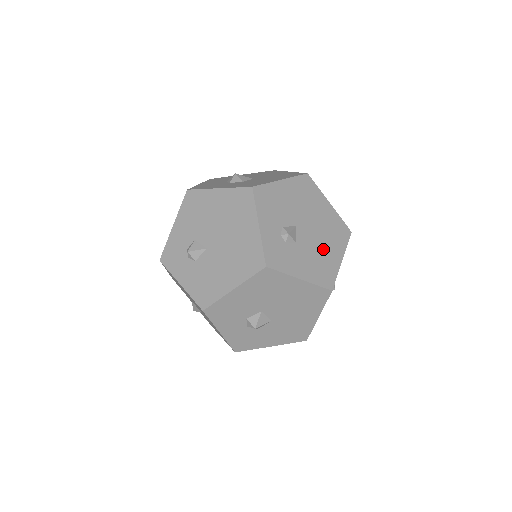
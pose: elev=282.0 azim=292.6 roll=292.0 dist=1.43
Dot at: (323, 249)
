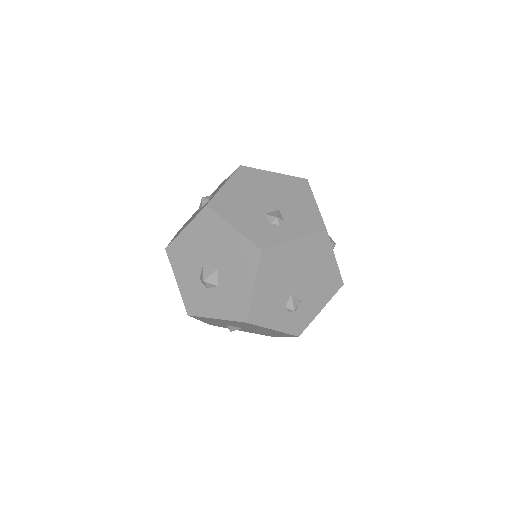
Dot at: (319, 275)
